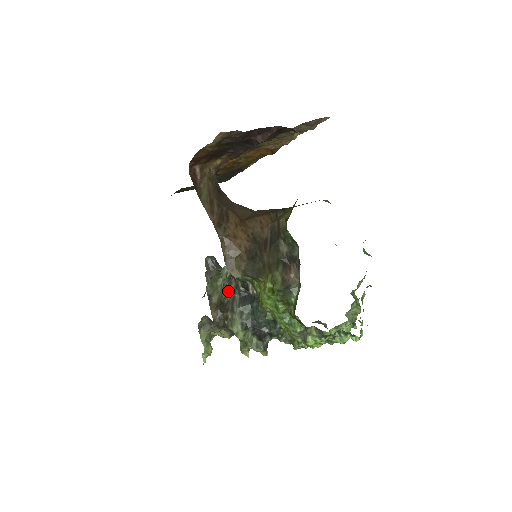
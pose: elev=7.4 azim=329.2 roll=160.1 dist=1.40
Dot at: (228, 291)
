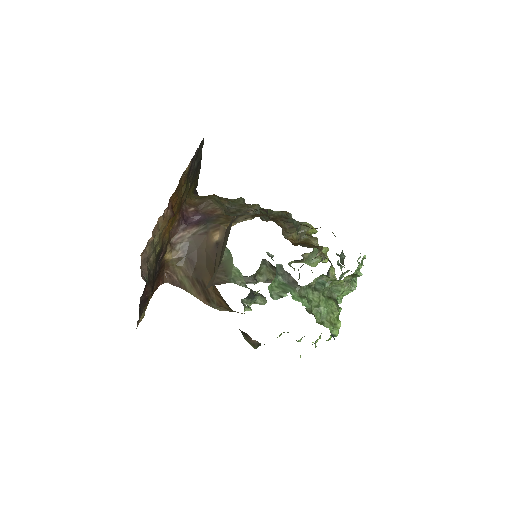
Dot at: (274, 267)
